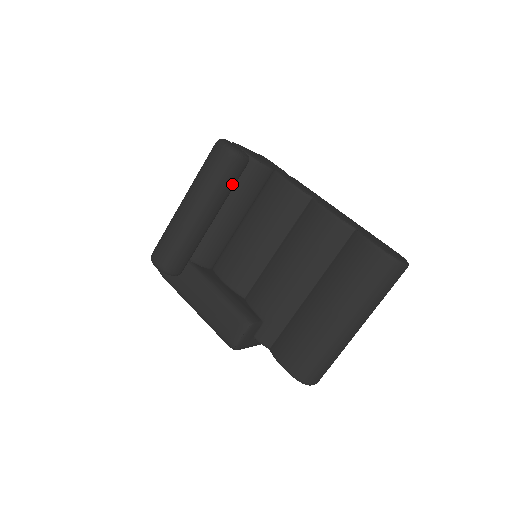
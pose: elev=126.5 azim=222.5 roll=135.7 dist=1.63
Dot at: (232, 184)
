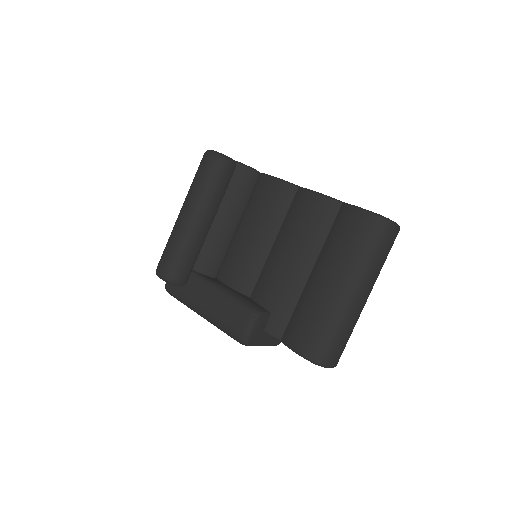
Dot at: (223, 188)
